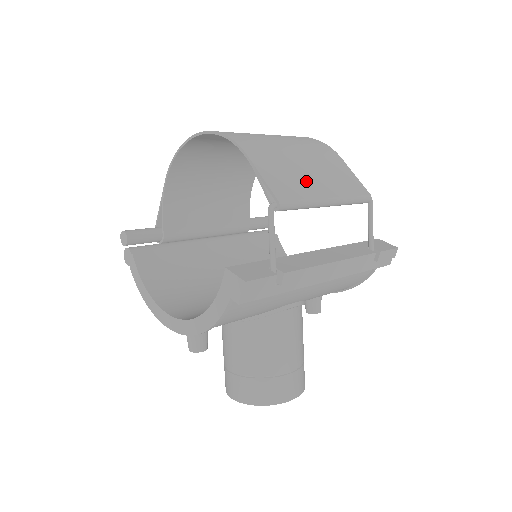
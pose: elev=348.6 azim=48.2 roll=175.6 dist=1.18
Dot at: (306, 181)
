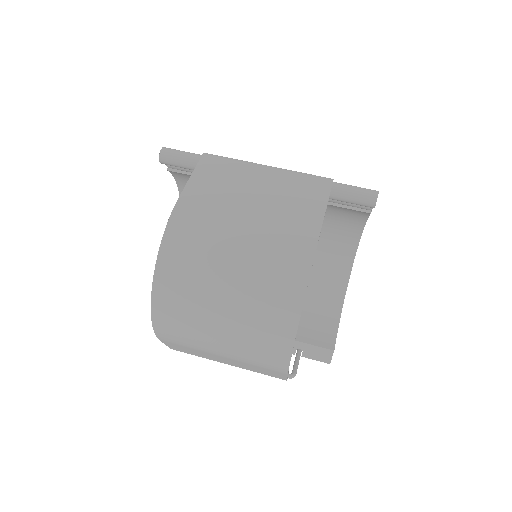
Dot at: (212, 358)
